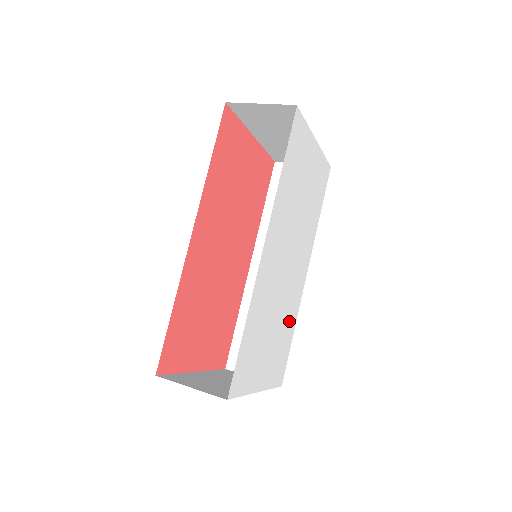
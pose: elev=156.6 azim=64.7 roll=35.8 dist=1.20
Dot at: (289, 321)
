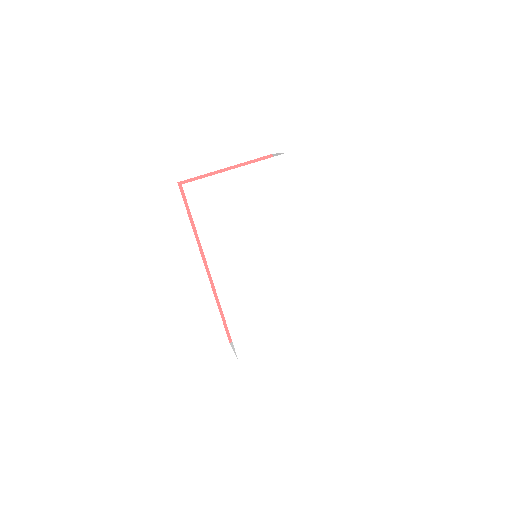
Dot at: (304, 288)
